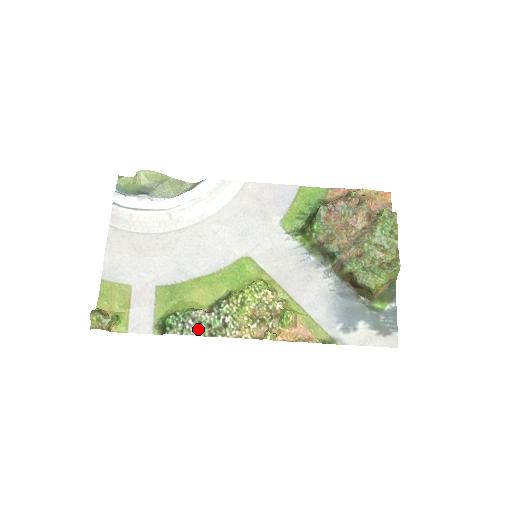
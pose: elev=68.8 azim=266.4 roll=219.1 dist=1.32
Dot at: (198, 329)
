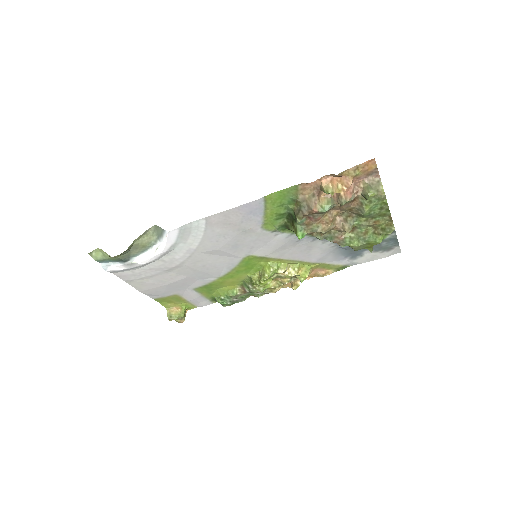
Dot at: (243, 299)
